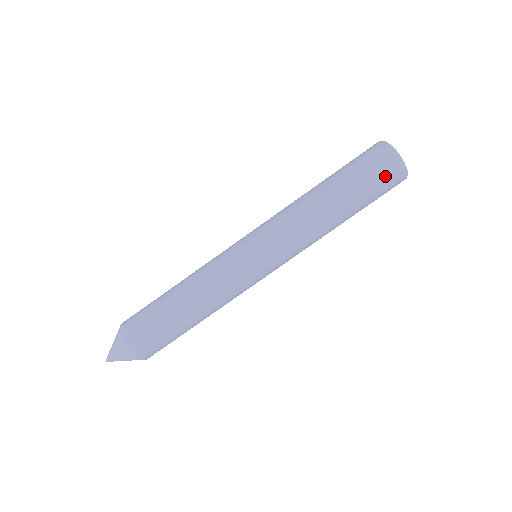
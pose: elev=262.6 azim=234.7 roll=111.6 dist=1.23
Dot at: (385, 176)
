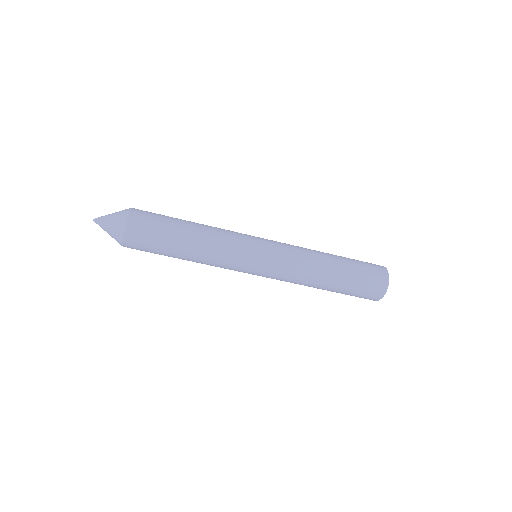
Dot at: (365, 297)
